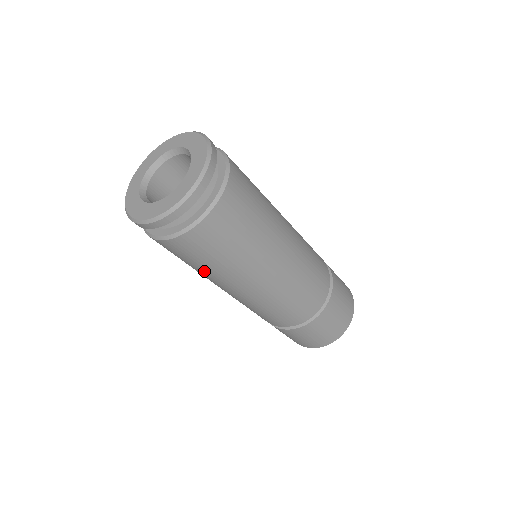
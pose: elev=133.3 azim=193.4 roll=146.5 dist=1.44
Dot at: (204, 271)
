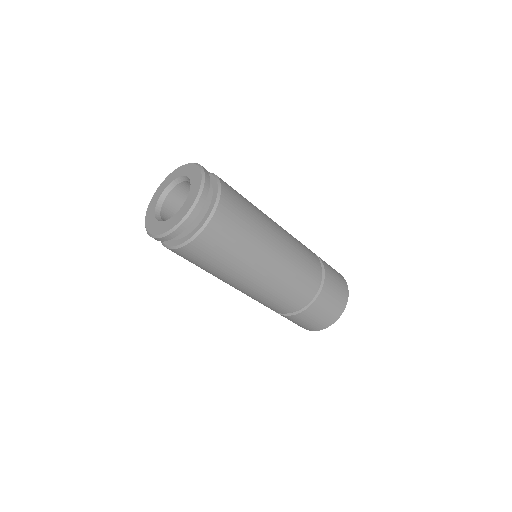
Dot at: (205, 270)
